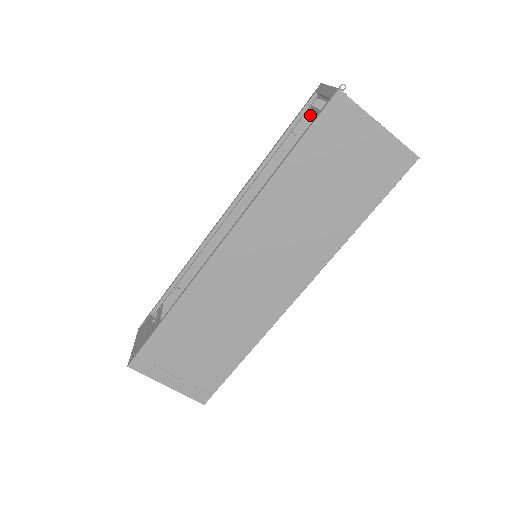
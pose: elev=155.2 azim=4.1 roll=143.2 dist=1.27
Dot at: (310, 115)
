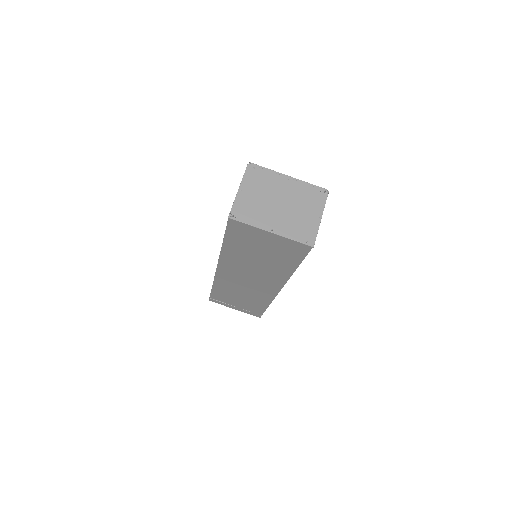
Dot at: occluded
